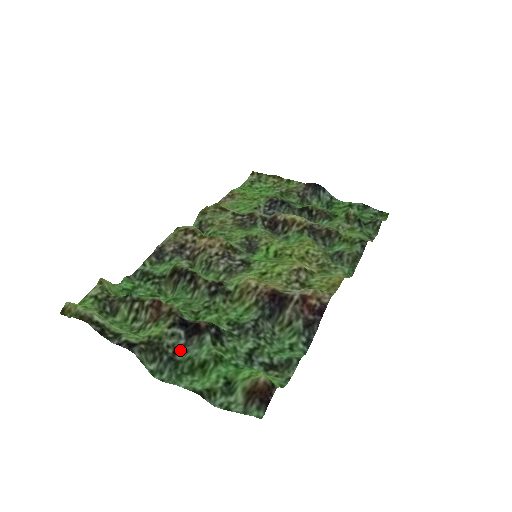
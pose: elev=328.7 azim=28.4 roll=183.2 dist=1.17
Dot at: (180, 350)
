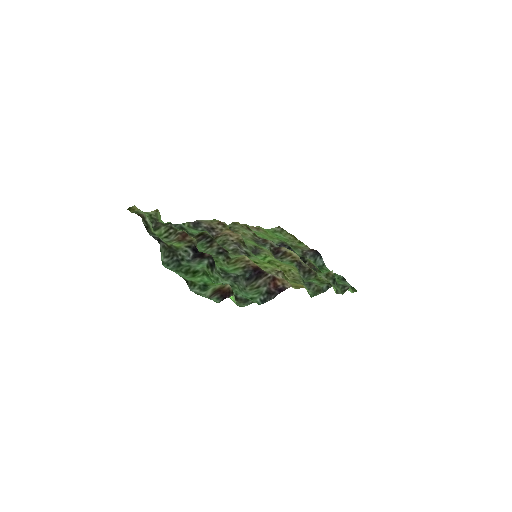
Dot at: (185, 261)
